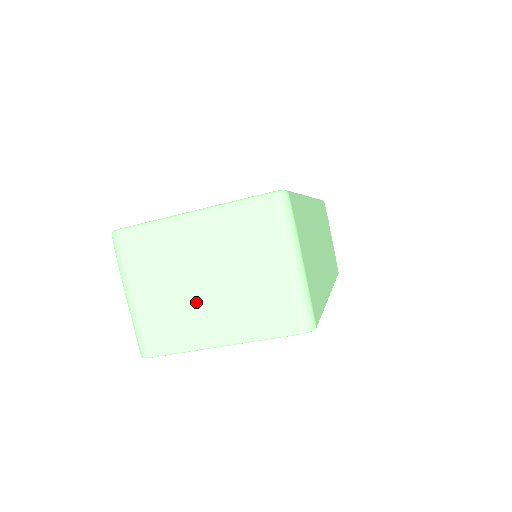
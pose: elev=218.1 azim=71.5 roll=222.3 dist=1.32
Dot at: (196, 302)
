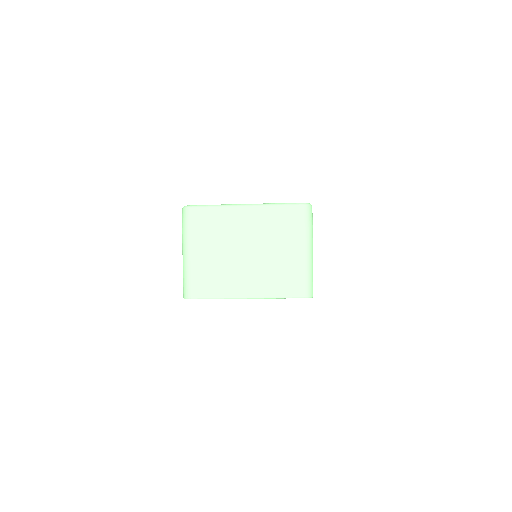
Dot at: (236, 265)
